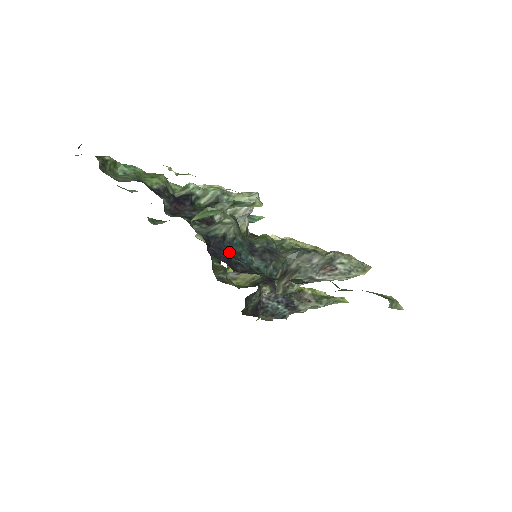
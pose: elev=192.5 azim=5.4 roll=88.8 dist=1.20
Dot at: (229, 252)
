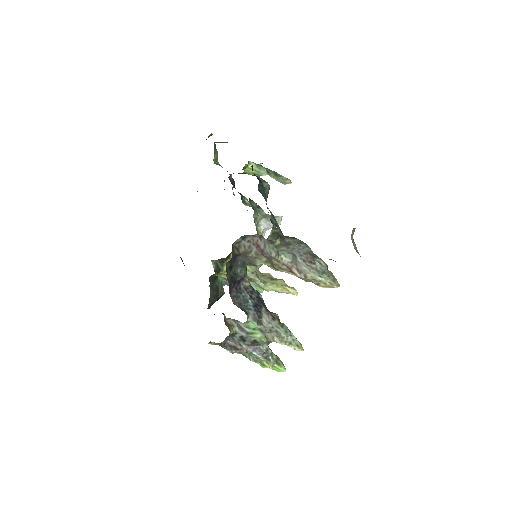
Dot at: (259, 186)
